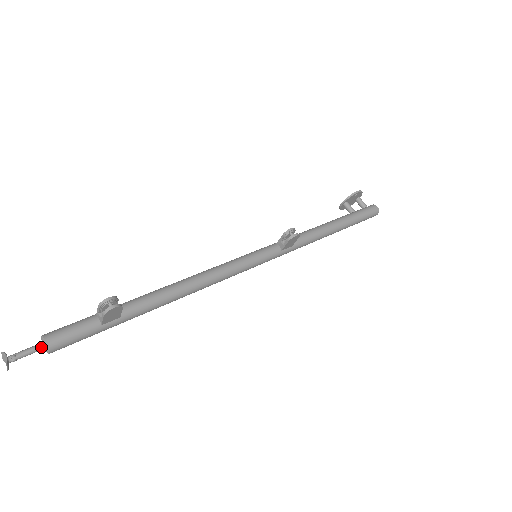
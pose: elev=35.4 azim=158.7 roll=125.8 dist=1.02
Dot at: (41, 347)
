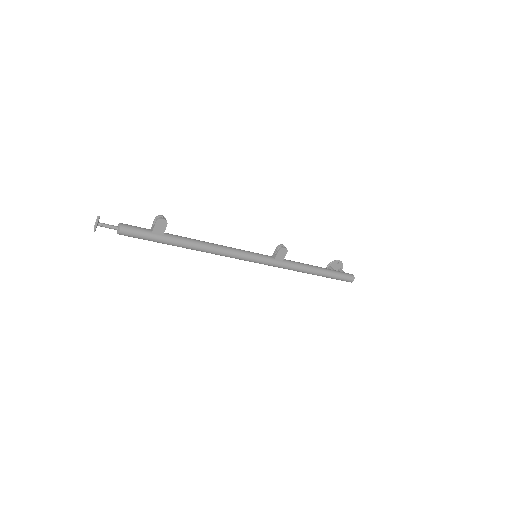
Dot at: (116, 227)
